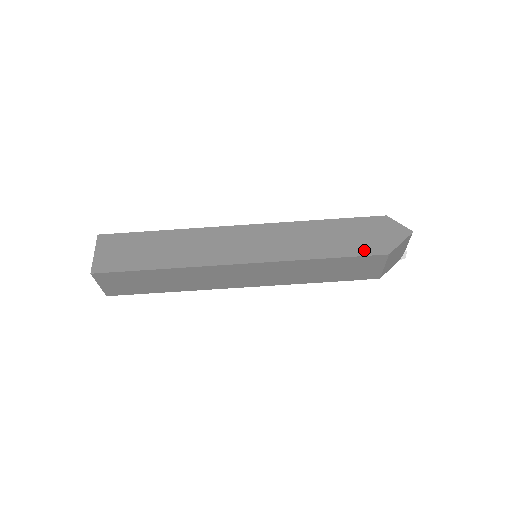
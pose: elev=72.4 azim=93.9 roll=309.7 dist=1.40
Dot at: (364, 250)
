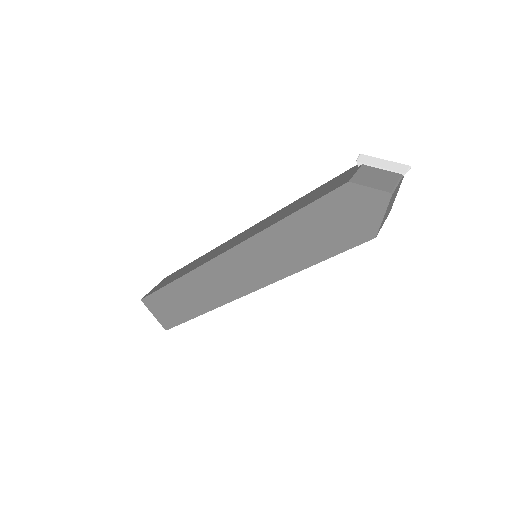
Dot at: (346, 242)
